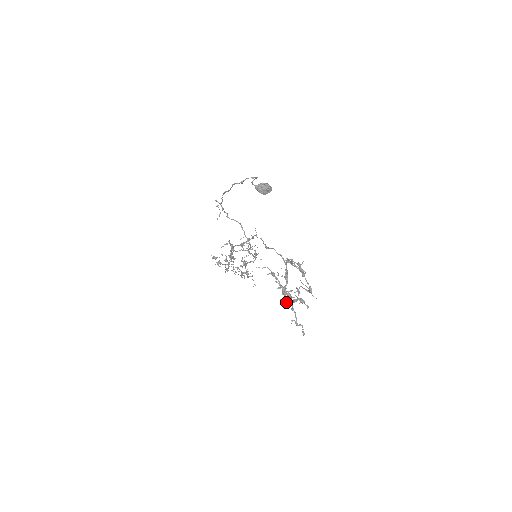
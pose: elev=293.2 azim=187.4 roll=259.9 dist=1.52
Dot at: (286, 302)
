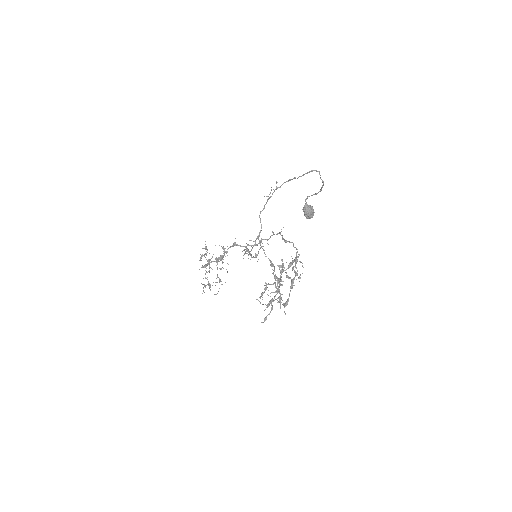
Dot at: (261, 296)
